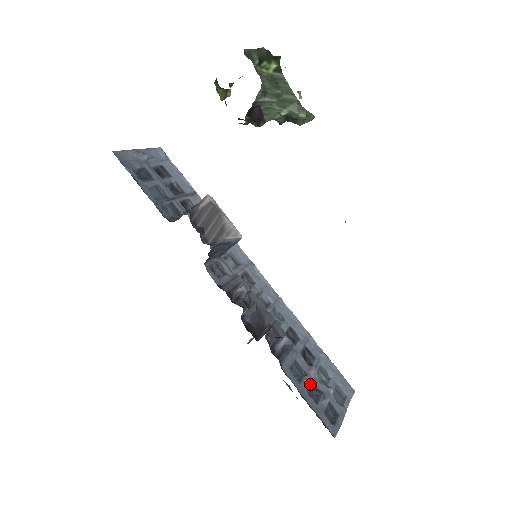
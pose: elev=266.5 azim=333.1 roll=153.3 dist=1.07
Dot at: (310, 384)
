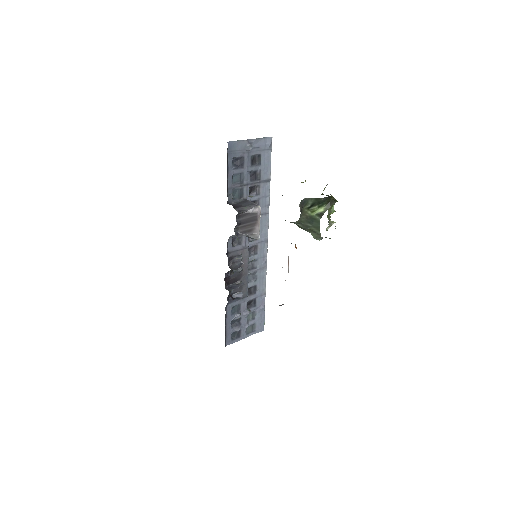
Dot at: (237, 318)
